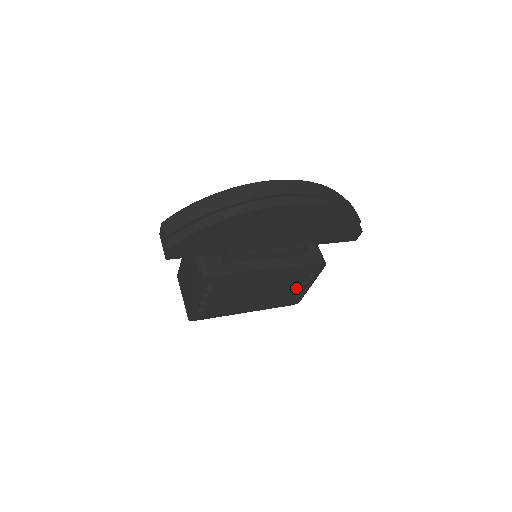
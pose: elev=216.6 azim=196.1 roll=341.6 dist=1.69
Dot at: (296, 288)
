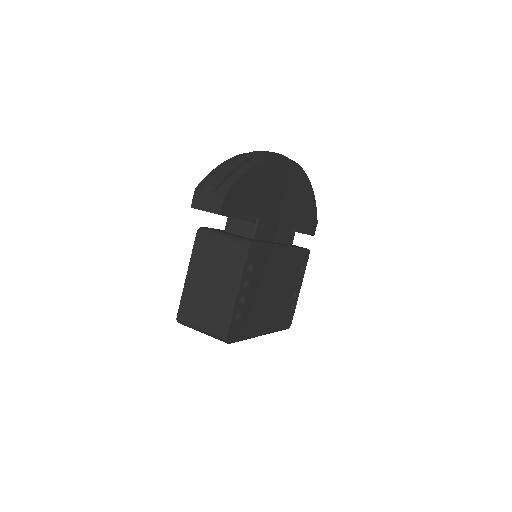
Dot at: (292, 293)
